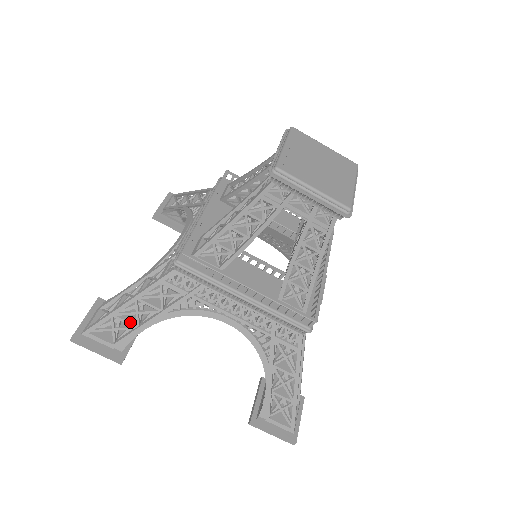
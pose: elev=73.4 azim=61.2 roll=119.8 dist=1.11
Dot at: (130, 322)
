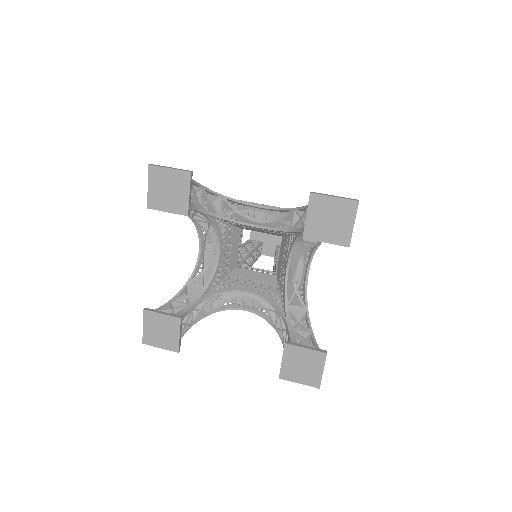
Dot at: occluded
